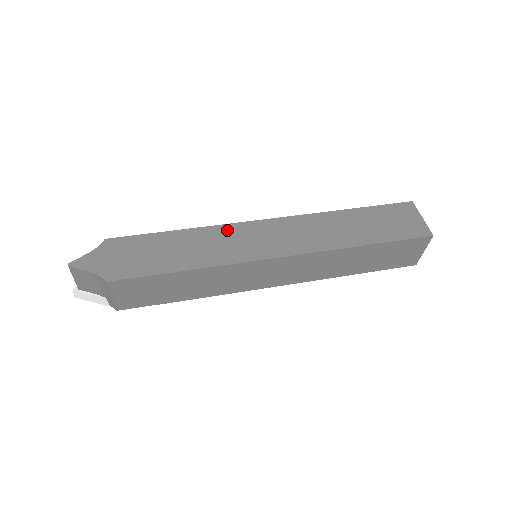
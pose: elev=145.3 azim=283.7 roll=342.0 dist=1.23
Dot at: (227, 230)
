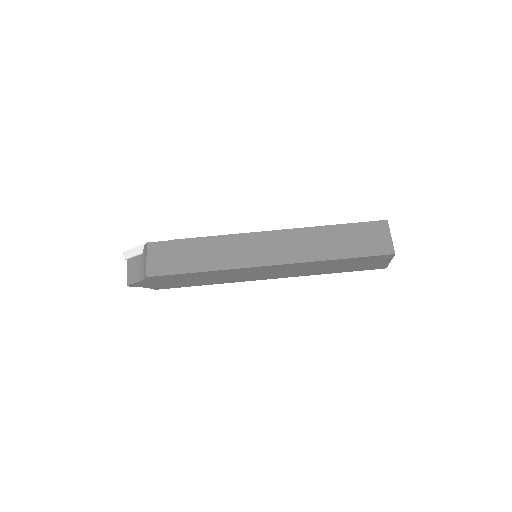
Dot at: (236, 271)
